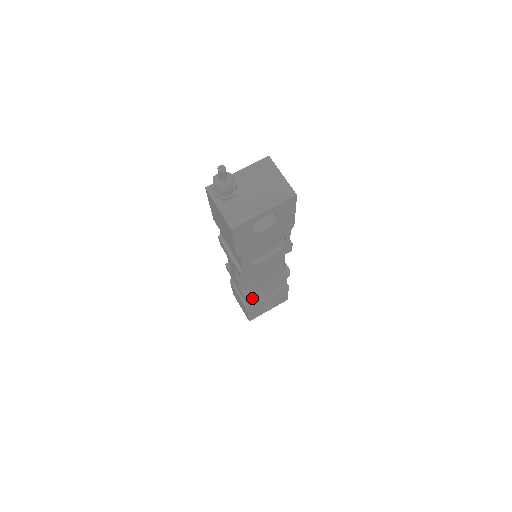
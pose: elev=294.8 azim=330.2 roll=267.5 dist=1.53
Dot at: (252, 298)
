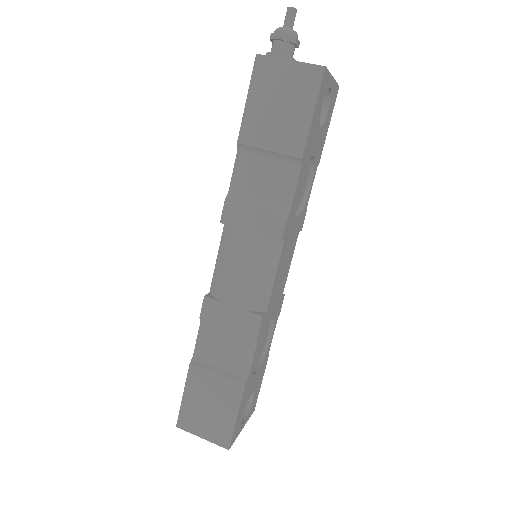
Dot at: (258, 343)
